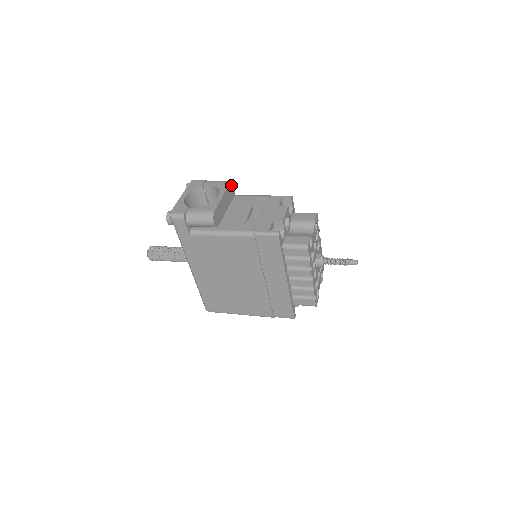
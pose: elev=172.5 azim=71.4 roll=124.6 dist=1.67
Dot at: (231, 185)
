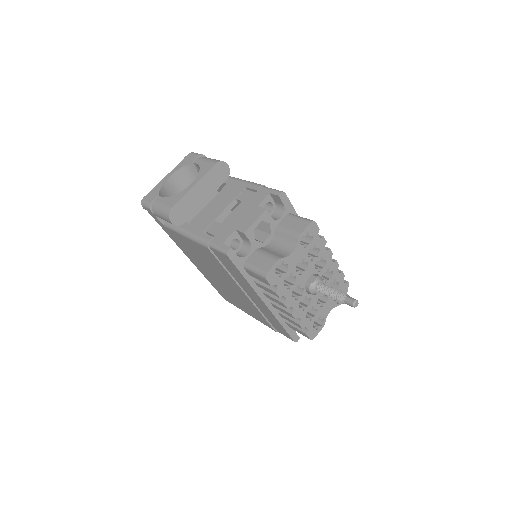
Dot at: (218, 167)
